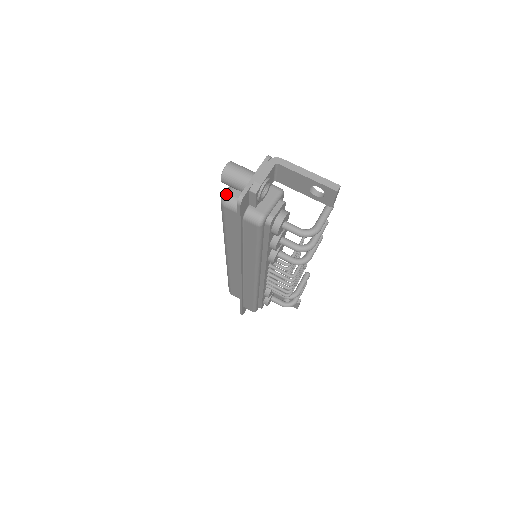
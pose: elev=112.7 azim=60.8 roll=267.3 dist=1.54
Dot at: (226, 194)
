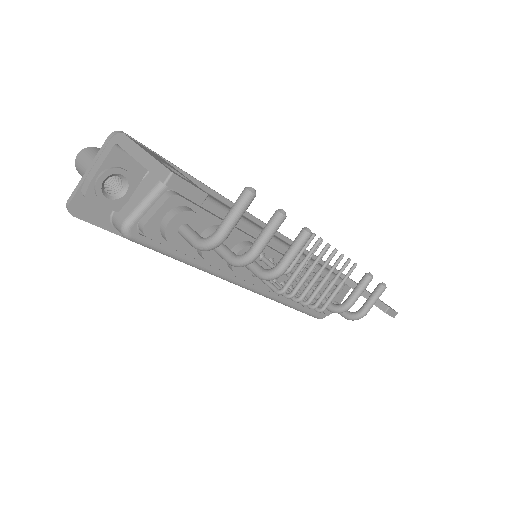
Dot at: occluded
